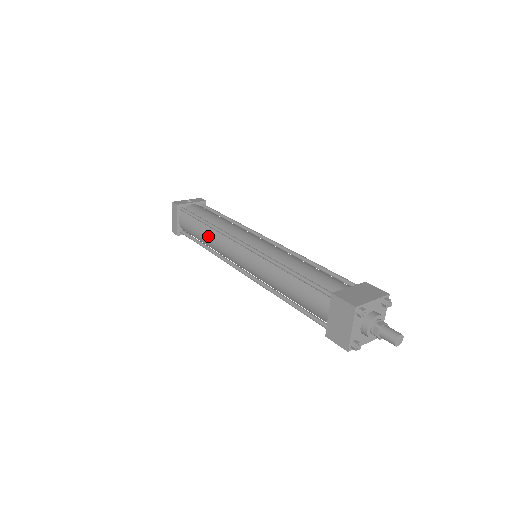
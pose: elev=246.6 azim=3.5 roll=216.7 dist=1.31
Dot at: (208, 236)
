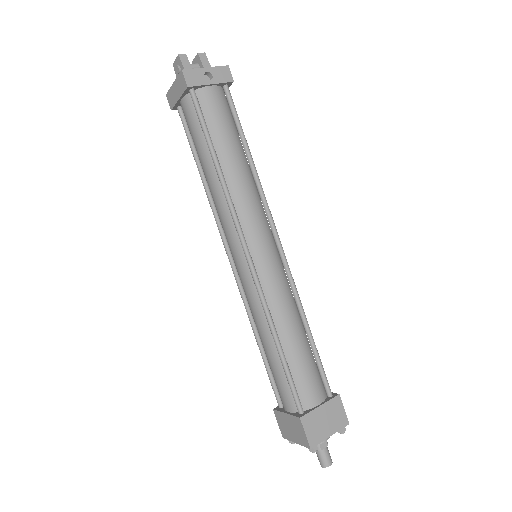
Dot at: (211, 182)
